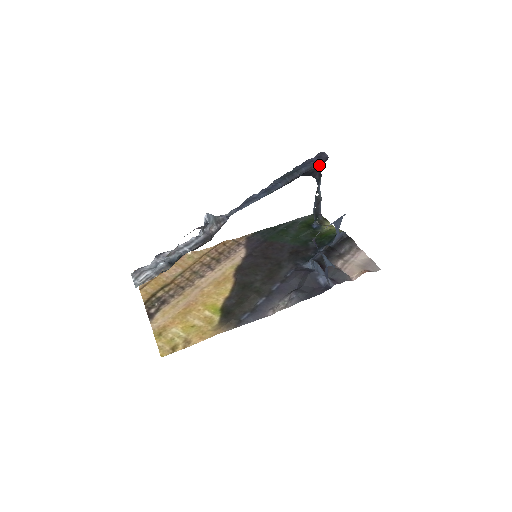
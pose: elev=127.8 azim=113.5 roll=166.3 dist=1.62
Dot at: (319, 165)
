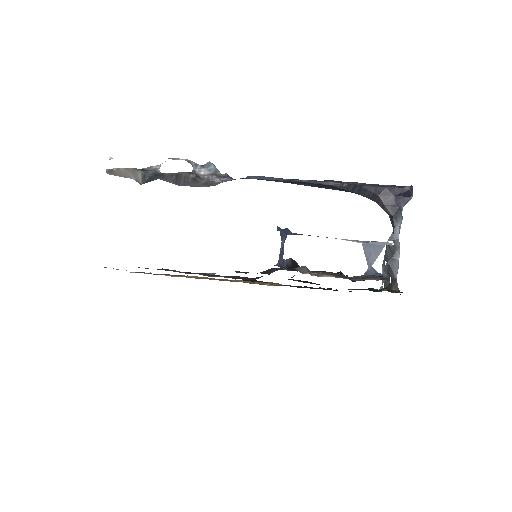
Dot at: (392, 192)
